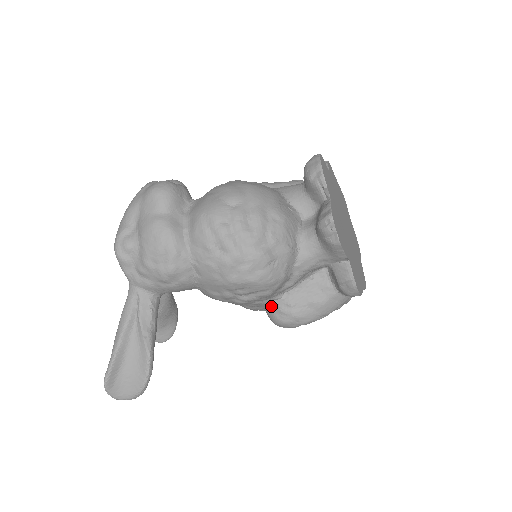
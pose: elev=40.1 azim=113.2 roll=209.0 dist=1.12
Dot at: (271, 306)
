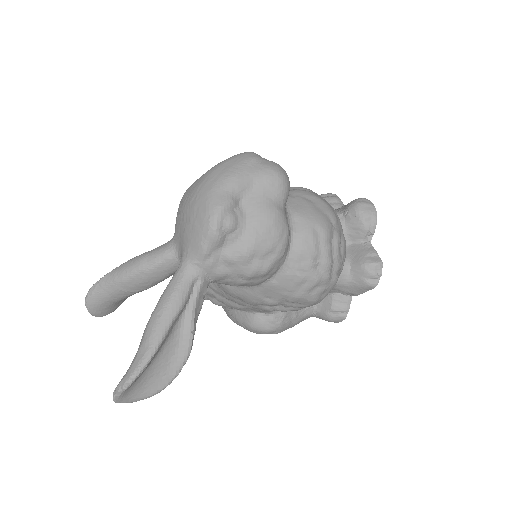
Dot at: (265, 313)
